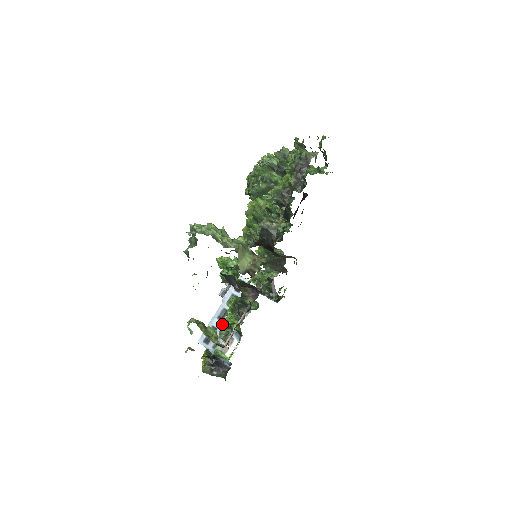
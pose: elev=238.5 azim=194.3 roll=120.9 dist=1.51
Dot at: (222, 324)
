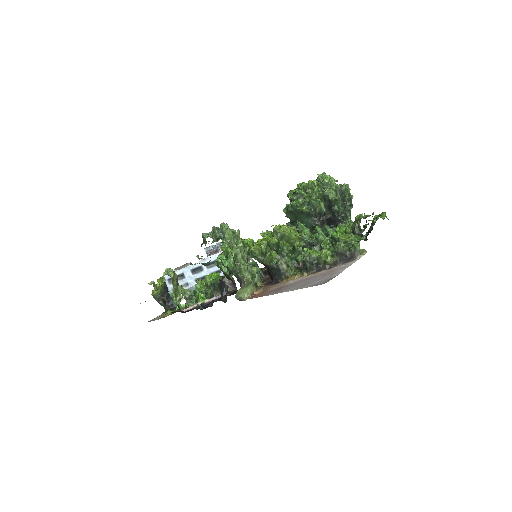
Dot at: (191, 277)
